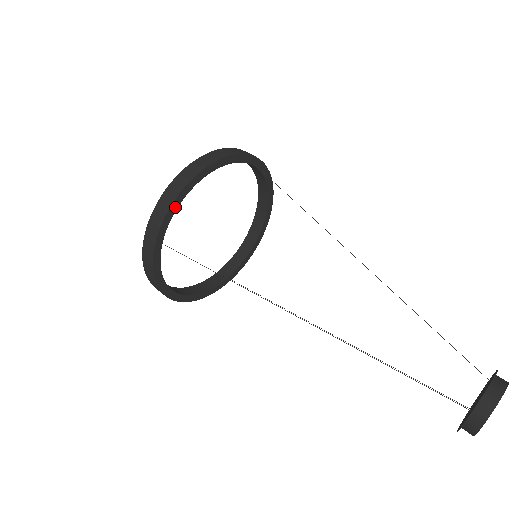
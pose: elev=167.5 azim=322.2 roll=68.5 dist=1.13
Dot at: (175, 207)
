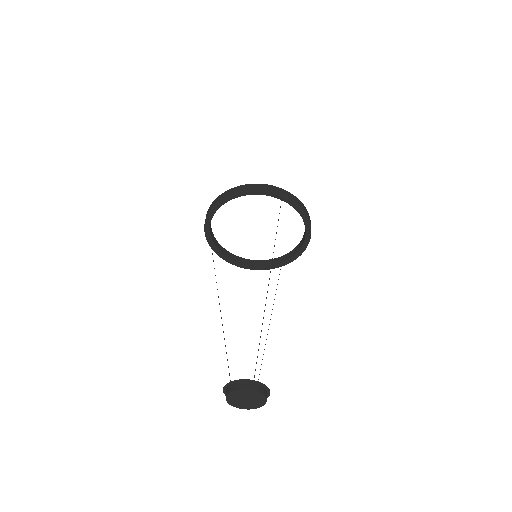
Dot at: (211, 216)
